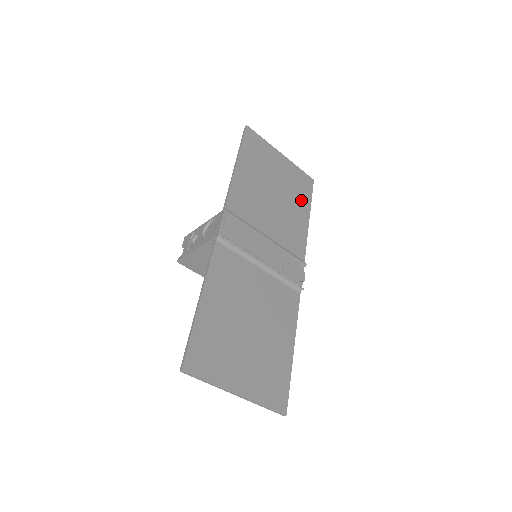
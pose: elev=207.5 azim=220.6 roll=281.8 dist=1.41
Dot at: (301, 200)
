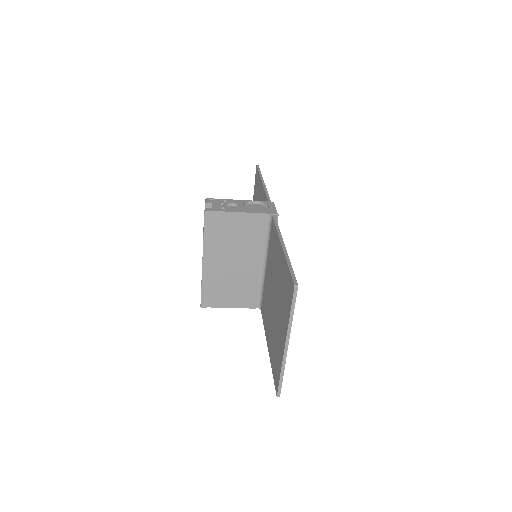
Dot at: occluded
